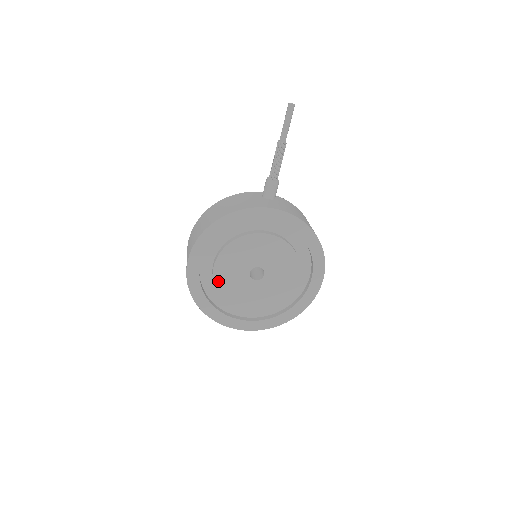
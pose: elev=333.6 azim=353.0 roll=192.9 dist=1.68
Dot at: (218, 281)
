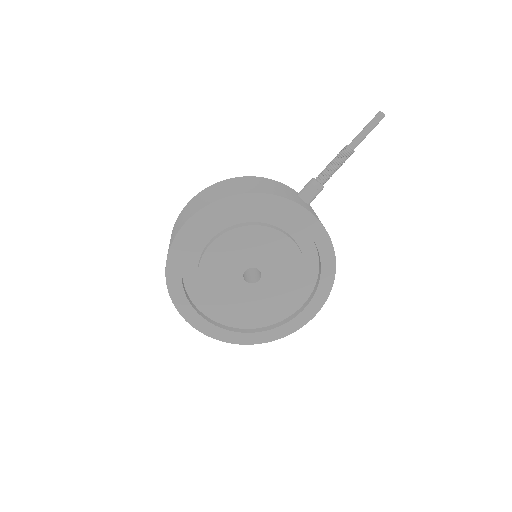
Dot at: (206, 263)
